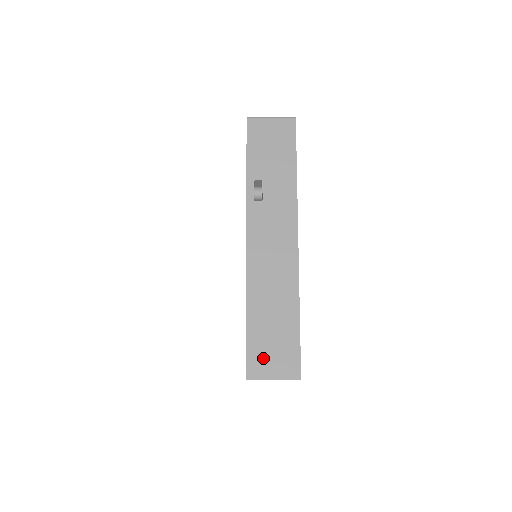
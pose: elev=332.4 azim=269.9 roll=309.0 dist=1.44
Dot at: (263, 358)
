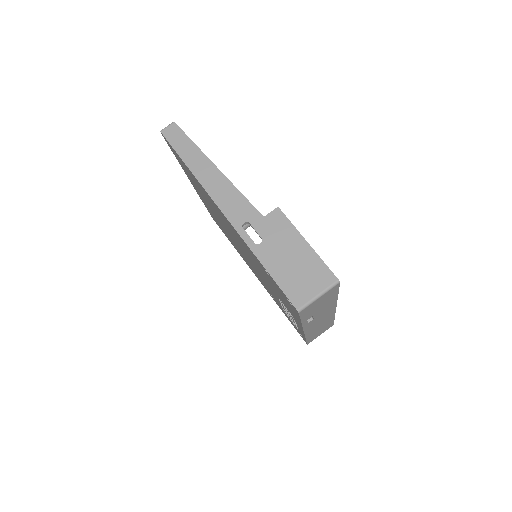
Dot at: occluded
